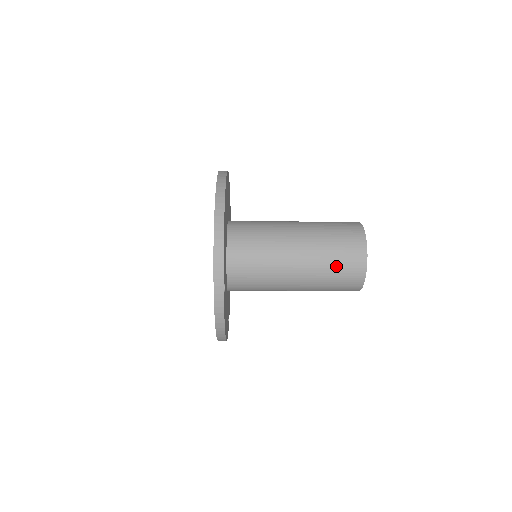
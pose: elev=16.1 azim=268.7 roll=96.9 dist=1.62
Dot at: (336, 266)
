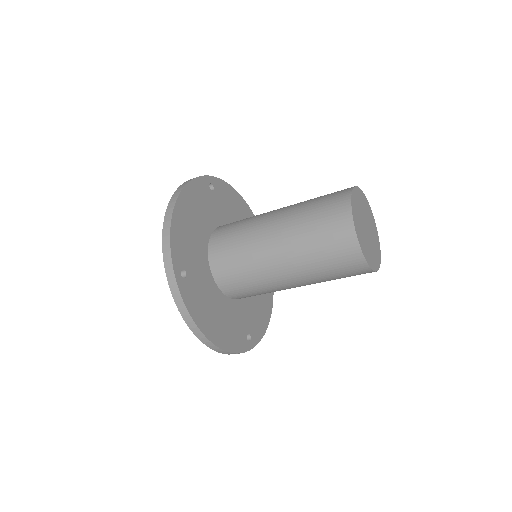
Dot at: (317, 235)
